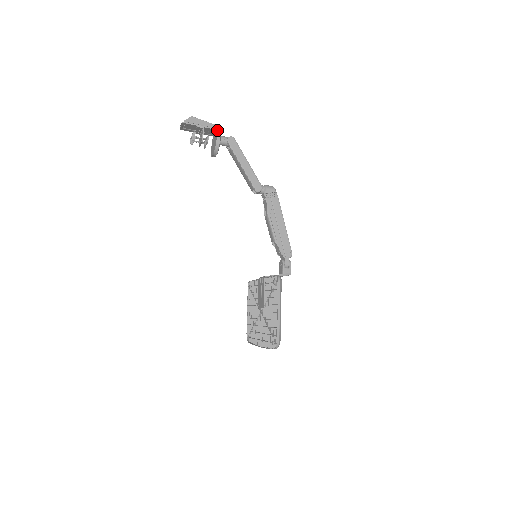
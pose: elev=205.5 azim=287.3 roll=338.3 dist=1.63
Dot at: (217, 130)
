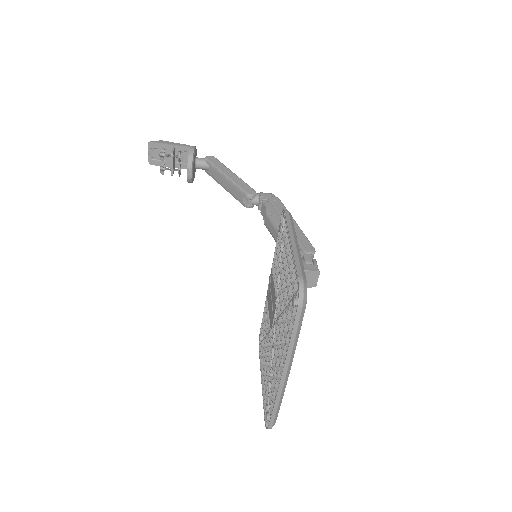
Dot at: occluded
